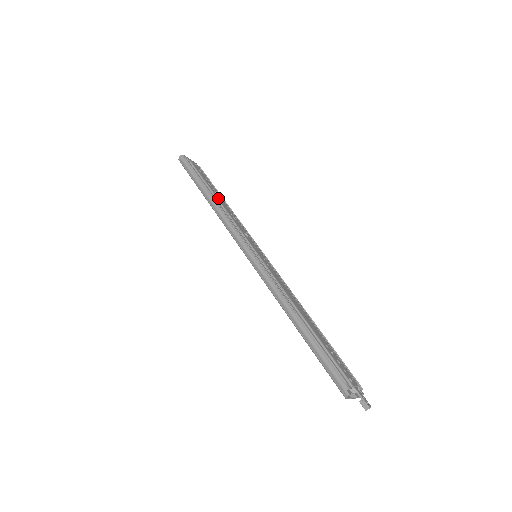
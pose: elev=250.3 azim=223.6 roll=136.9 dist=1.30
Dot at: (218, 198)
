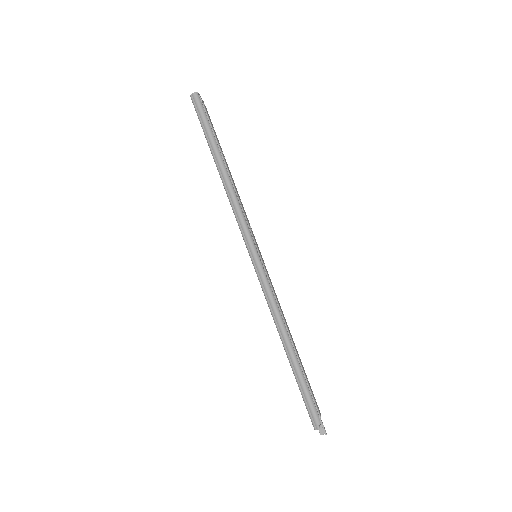
Dot at: (228, 169)
